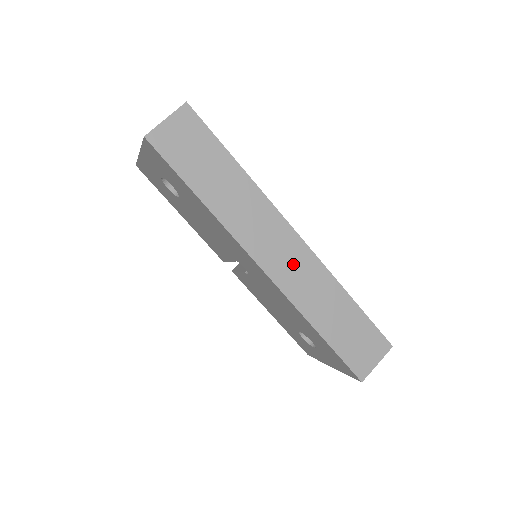
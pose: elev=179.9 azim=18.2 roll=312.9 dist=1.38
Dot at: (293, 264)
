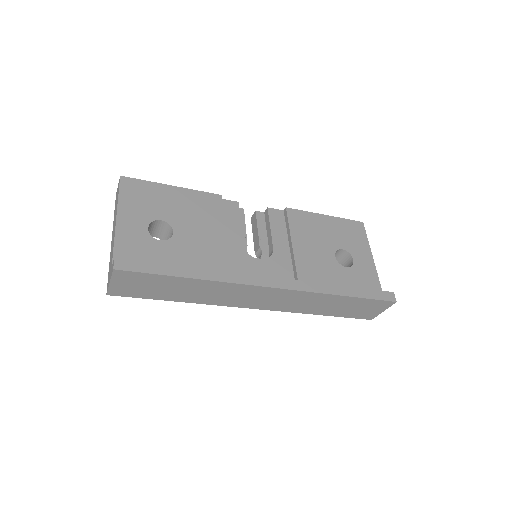
Dot at: (279, 300)
